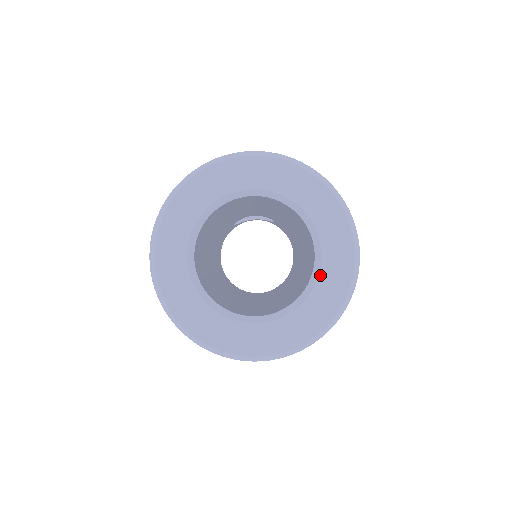
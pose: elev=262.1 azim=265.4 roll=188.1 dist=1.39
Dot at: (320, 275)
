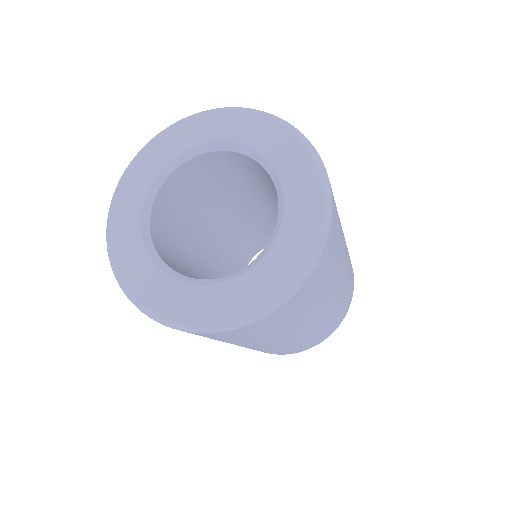
Dot at: (251, 269)
